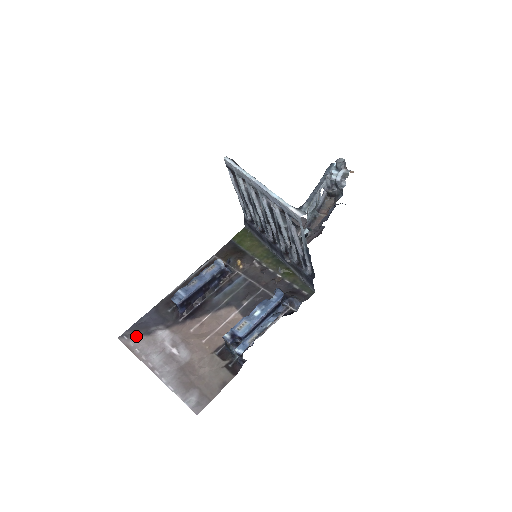
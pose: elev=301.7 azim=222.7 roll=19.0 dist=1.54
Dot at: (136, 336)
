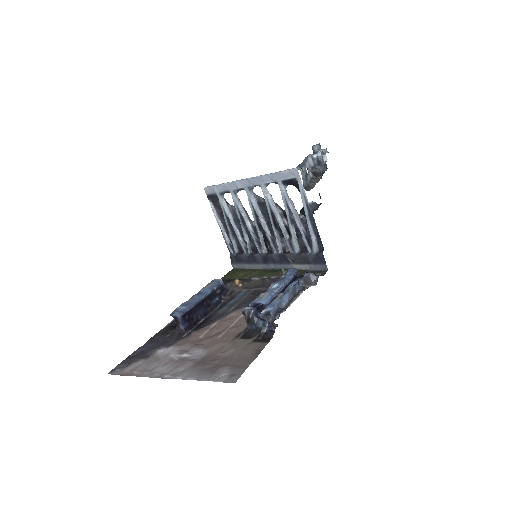
Dot at: (132, 363)
